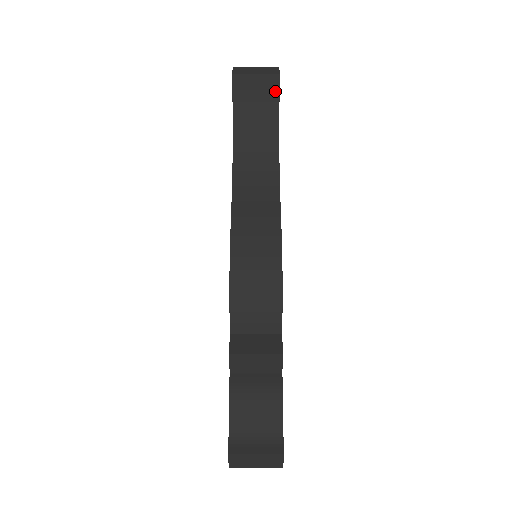
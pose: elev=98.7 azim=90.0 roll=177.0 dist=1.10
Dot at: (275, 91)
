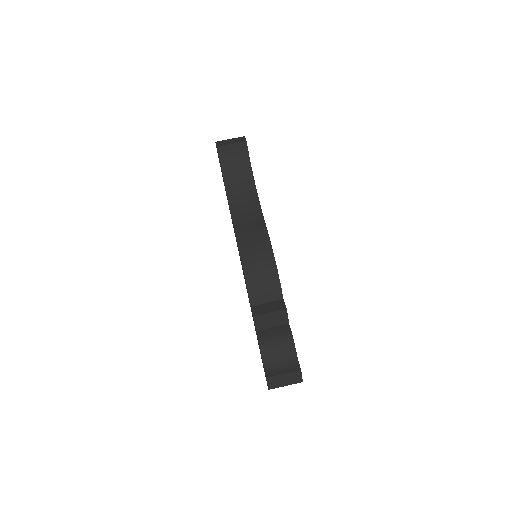
Dot at: (245, 152)
